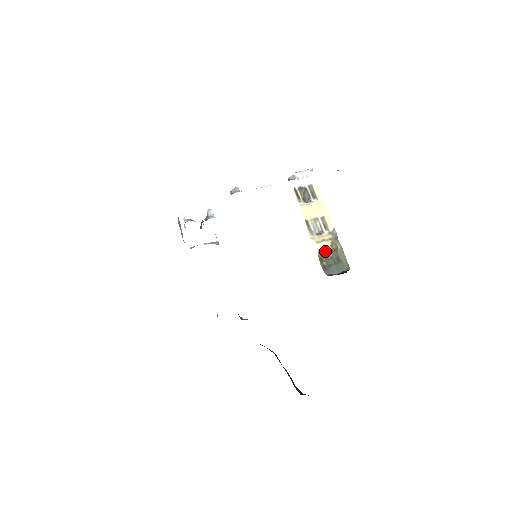
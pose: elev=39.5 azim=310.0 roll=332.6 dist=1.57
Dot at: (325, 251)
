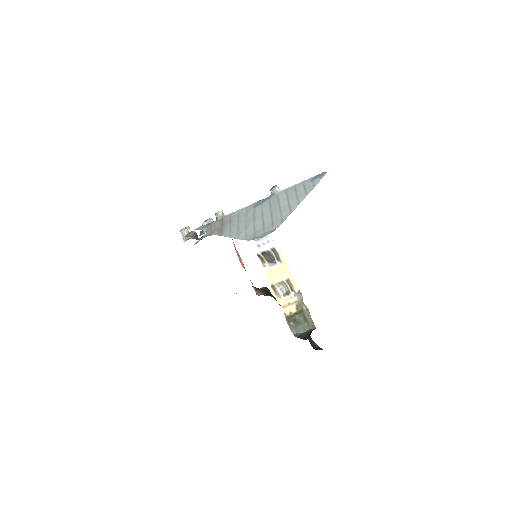
Dot at: (291, 314)
